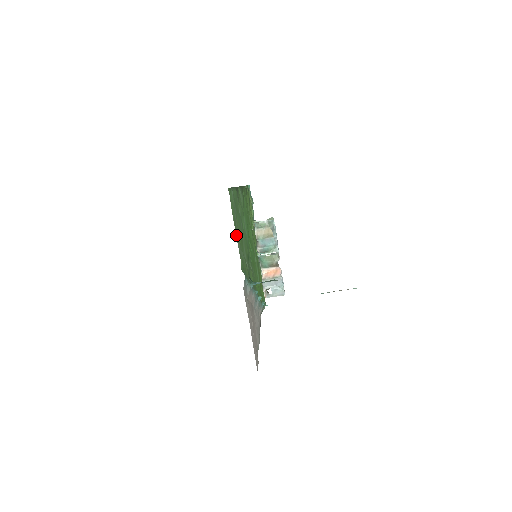
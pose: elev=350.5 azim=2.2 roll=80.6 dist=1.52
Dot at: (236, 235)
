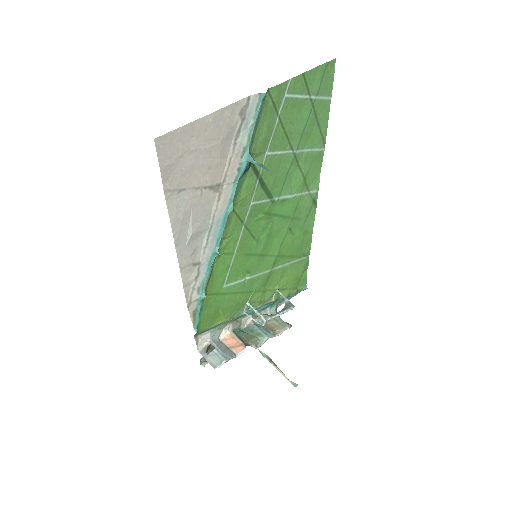
Dot at: (299, 78)
